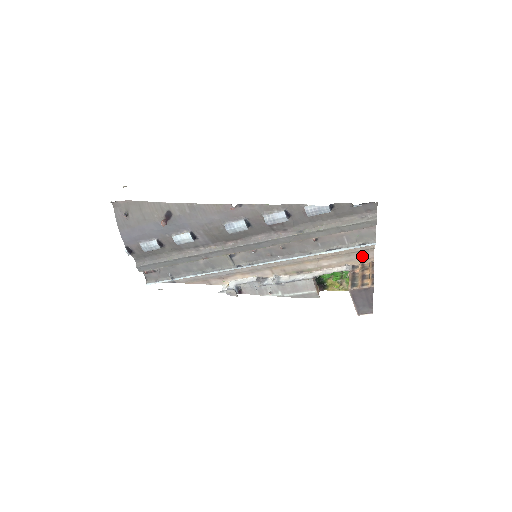
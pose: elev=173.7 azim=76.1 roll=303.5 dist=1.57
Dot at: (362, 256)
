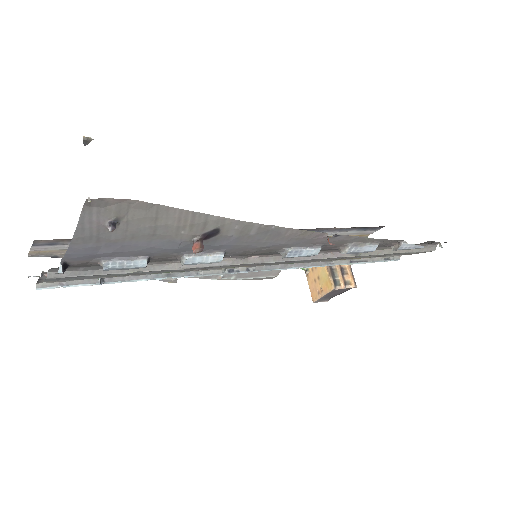
Dot at: occluded
